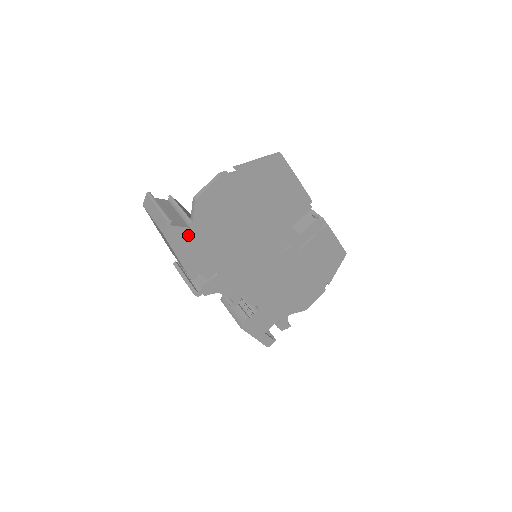
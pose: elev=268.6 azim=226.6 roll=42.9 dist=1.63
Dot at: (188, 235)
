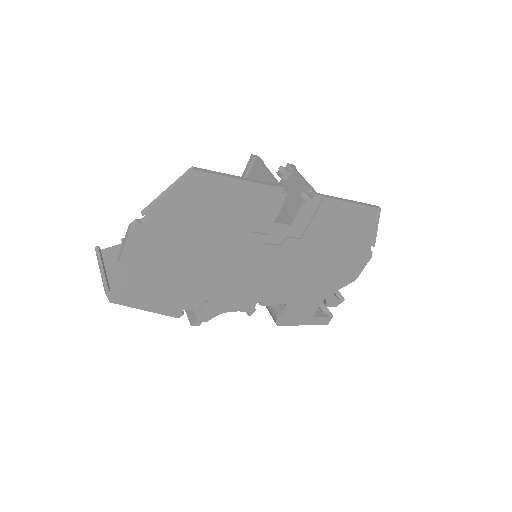
Dot at: (140, 290)
